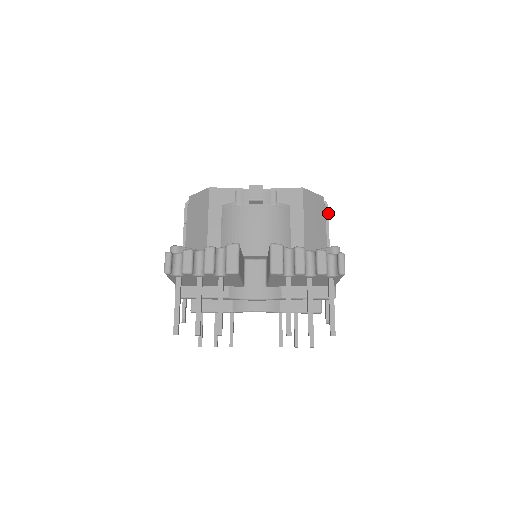
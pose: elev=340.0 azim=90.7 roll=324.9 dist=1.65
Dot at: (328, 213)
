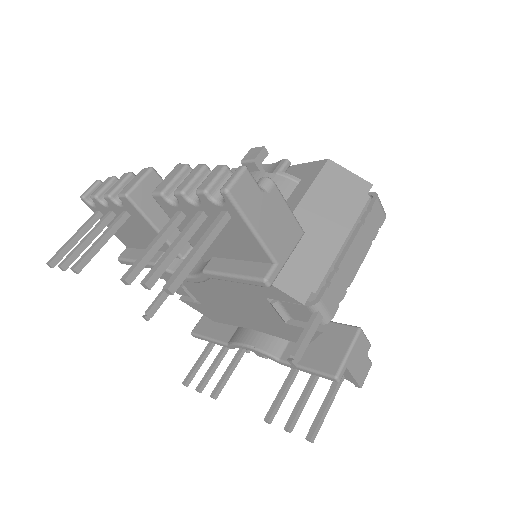
Dot at: (371, 206)
